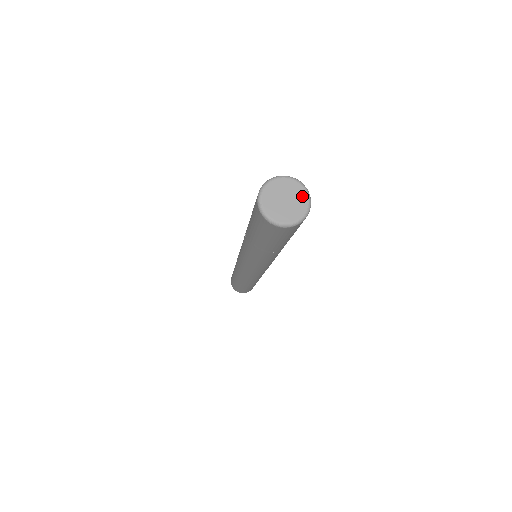
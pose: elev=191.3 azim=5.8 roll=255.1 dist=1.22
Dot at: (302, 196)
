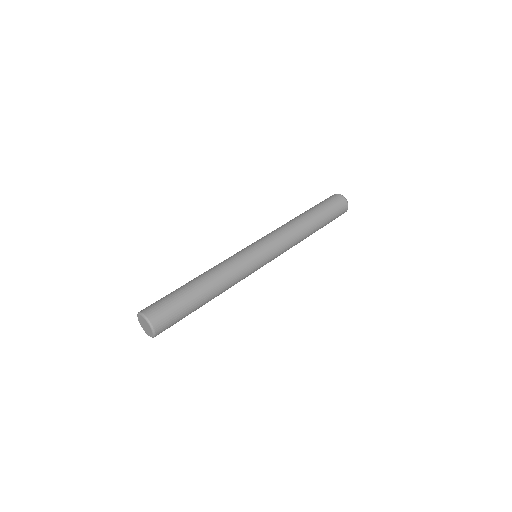
Dot at: (148, 325)
